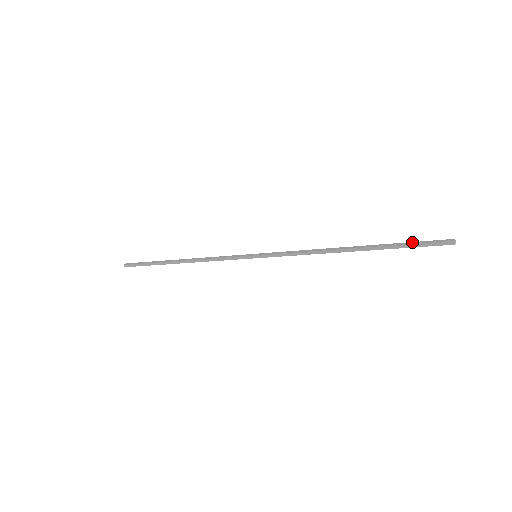
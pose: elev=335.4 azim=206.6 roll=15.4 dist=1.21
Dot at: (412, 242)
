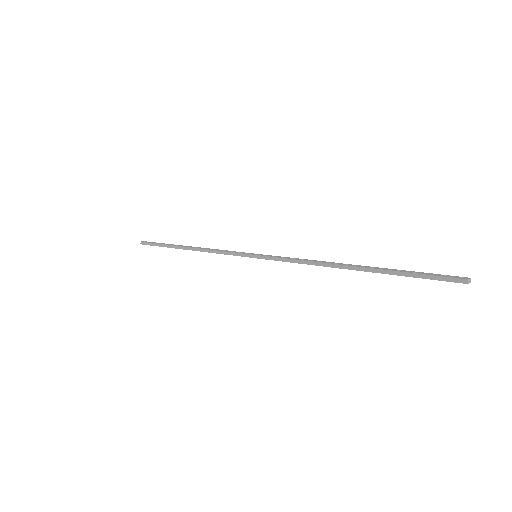
Dot at: (419, 272)
